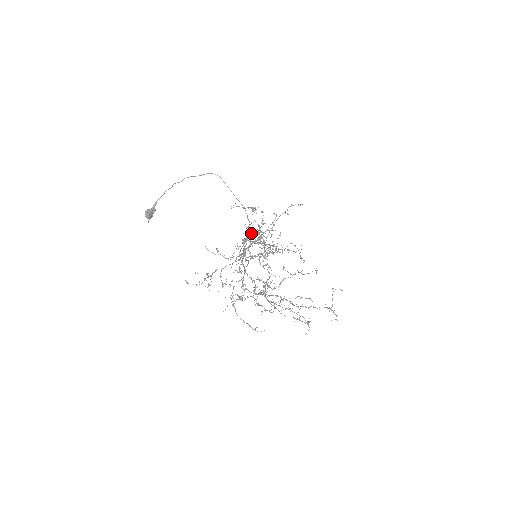
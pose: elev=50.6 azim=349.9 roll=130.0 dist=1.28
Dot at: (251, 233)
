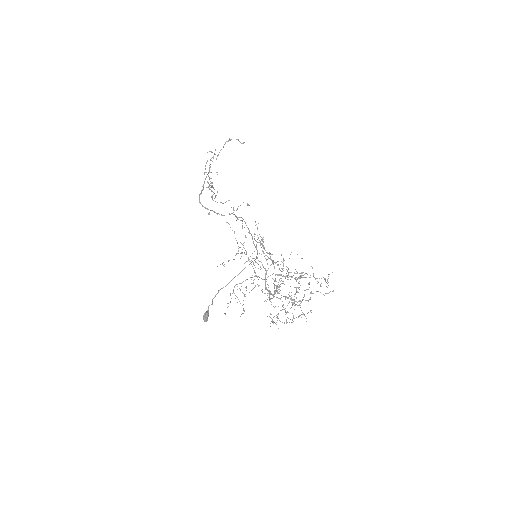
Dot at: occluded
